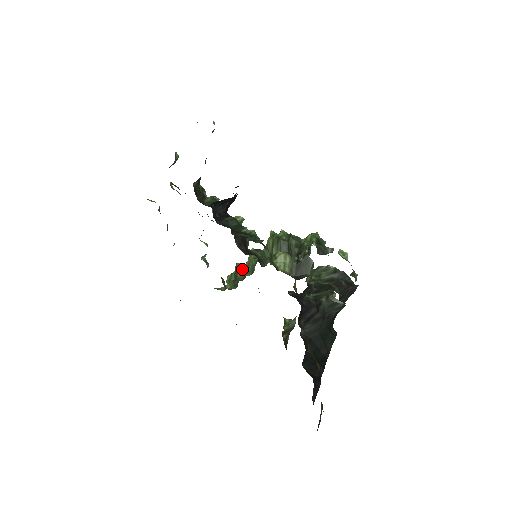
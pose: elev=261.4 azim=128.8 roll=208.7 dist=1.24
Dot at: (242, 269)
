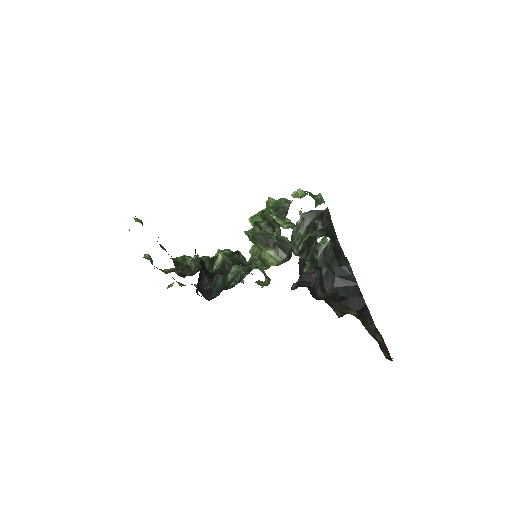
Dot at: (259, 268)
